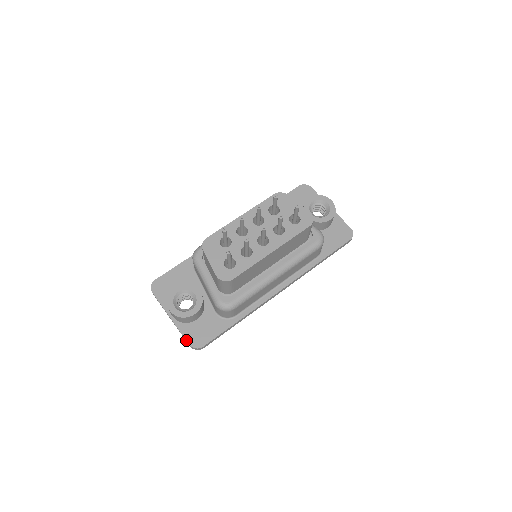
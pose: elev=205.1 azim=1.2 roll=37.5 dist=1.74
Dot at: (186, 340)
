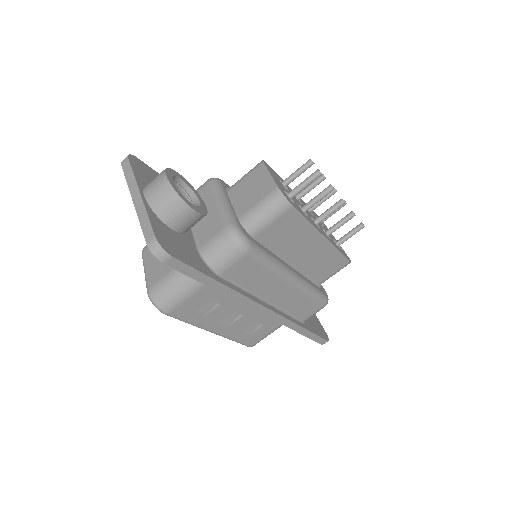
Dot at: (153, 228)
